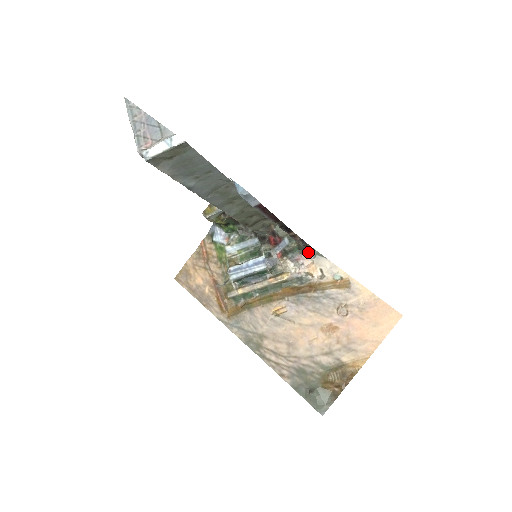
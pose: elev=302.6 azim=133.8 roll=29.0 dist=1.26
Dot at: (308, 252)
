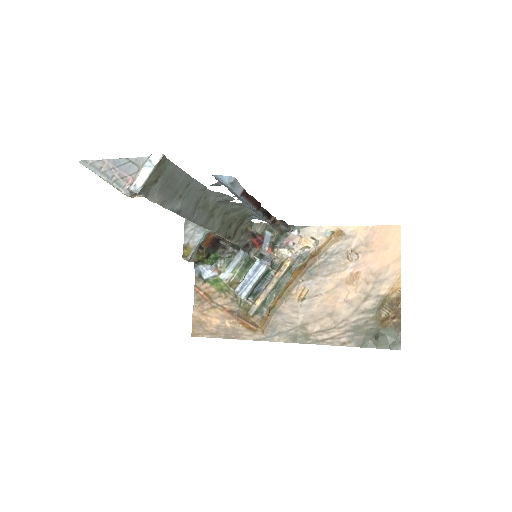
Dot at: (291, 231)
